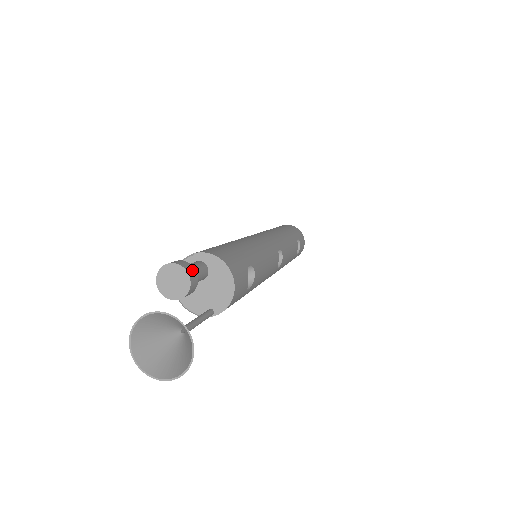
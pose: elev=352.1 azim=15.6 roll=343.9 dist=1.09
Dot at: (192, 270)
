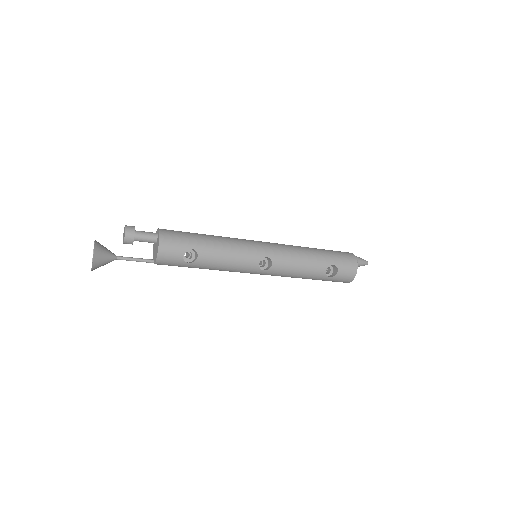
Dot at: (131, 232)
